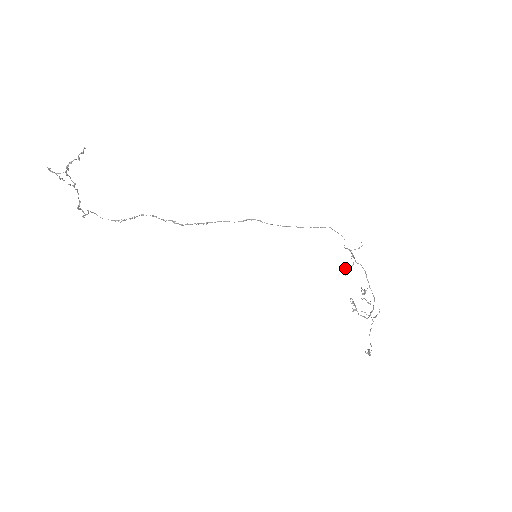
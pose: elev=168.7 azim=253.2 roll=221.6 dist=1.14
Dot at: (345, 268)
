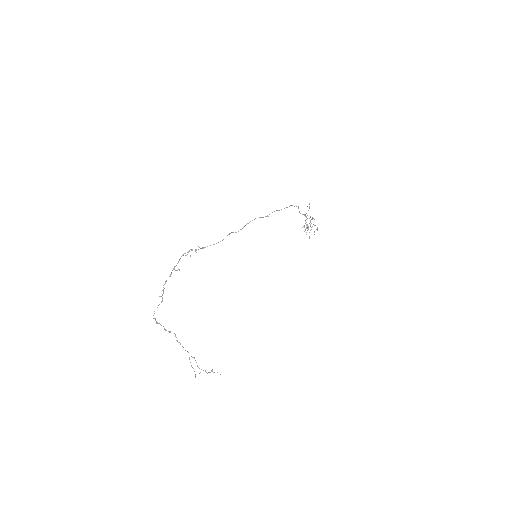
Dot at: occluded
